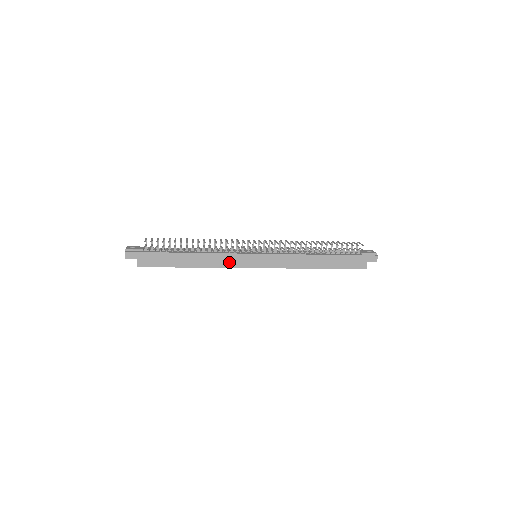
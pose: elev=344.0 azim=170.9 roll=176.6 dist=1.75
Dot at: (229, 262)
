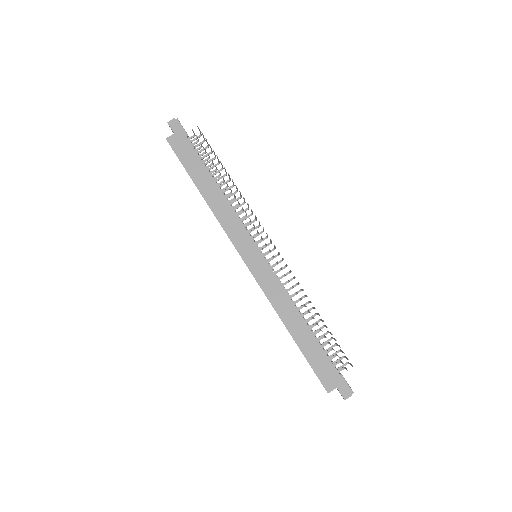
Dot at: (232, 228)
